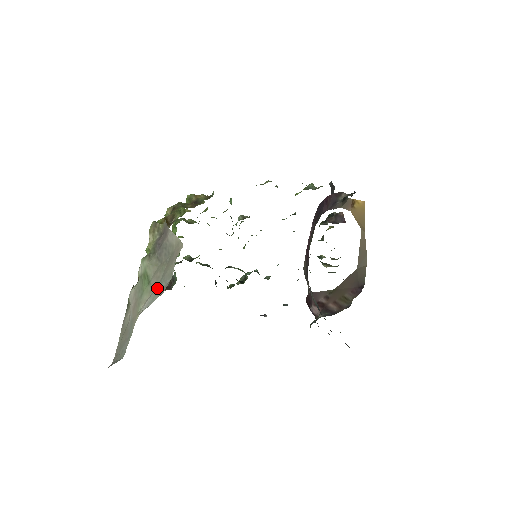
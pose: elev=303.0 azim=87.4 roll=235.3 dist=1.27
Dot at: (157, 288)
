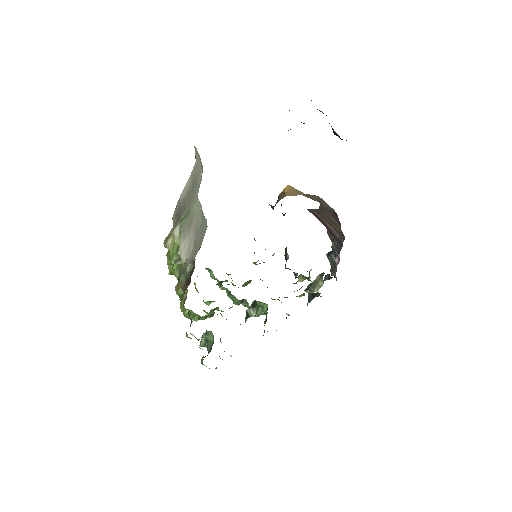
Dot at: (197, 190)
